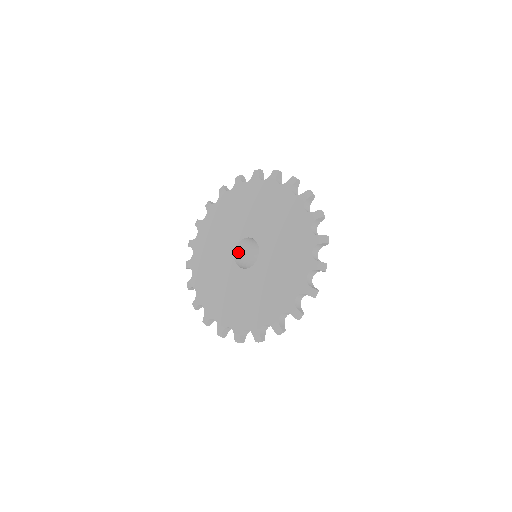
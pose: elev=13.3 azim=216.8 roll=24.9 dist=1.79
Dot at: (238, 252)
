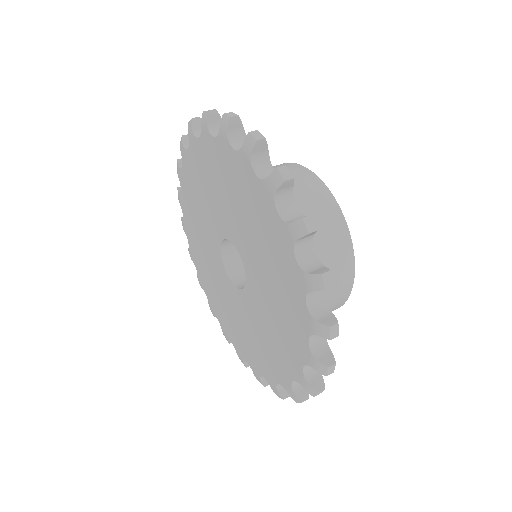
Dot at: occluded
